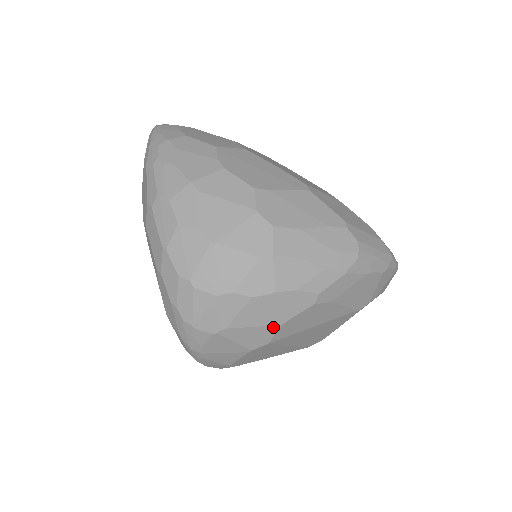
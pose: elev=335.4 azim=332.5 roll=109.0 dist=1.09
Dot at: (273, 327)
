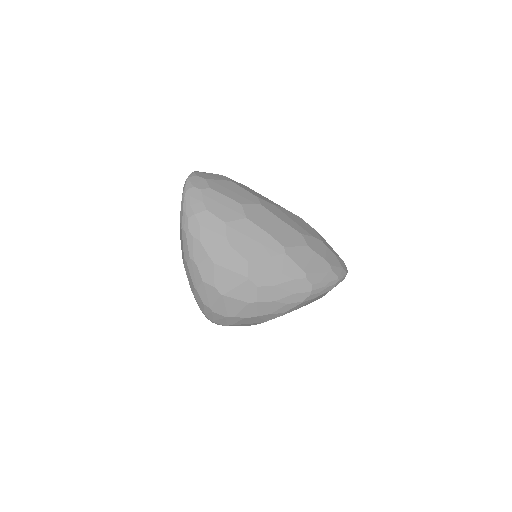
Dot at: (258, 323)
